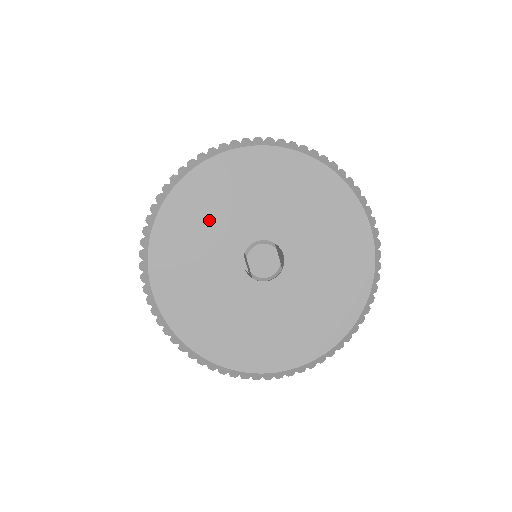
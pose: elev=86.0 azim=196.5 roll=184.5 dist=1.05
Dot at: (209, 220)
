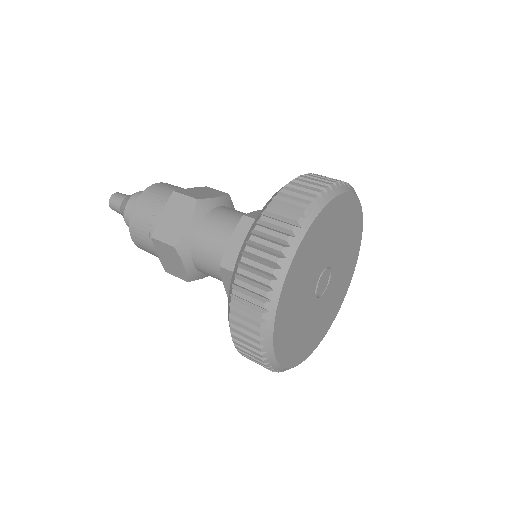
Dot at: (318, 248)
